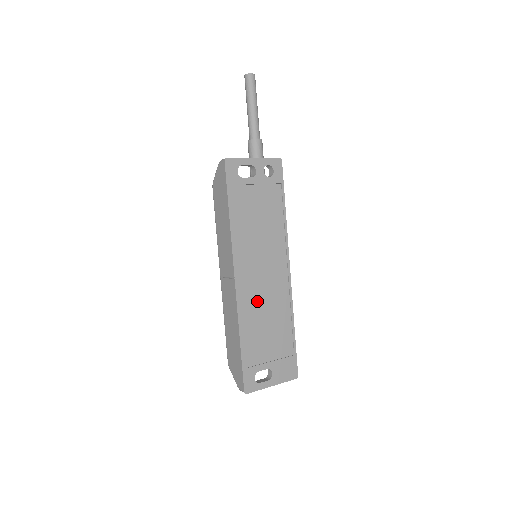
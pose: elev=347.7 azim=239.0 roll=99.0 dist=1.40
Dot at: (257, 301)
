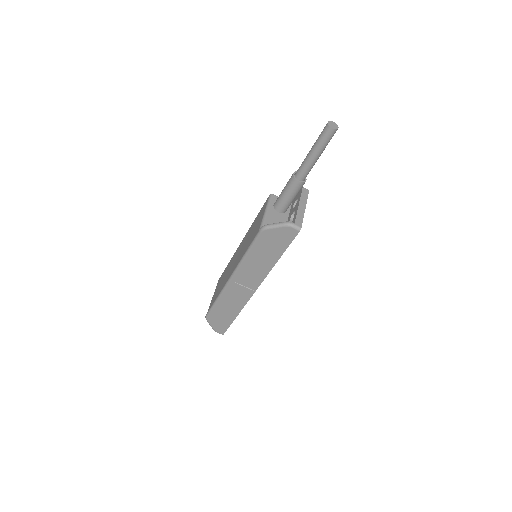
Dot at: occluded
